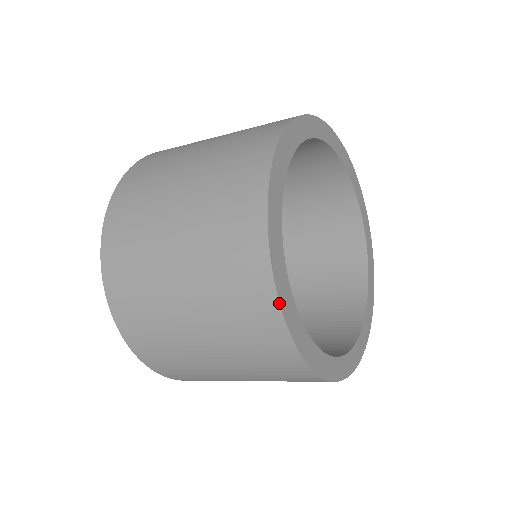
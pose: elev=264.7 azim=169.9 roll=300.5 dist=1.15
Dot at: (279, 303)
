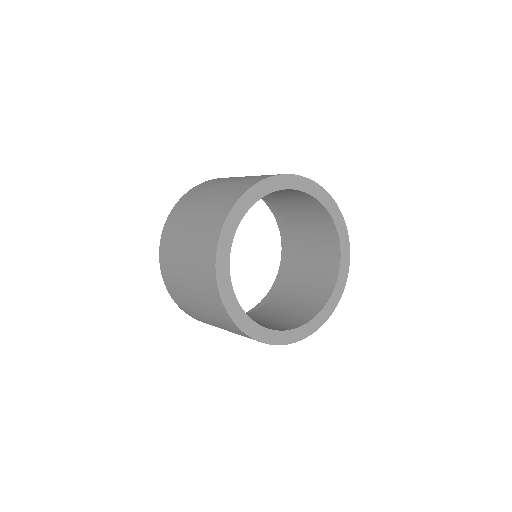
Dot at: (224, 306)
